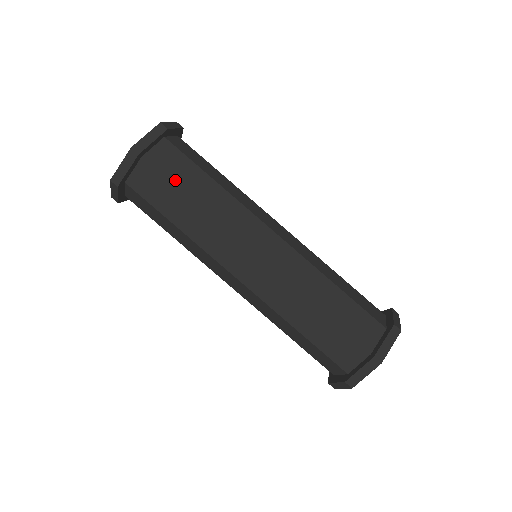
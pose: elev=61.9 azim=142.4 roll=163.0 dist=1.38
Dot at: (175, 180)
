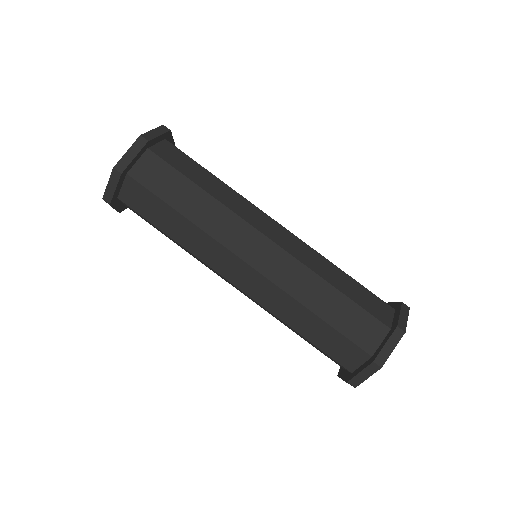
Dot at: (161, 194)
